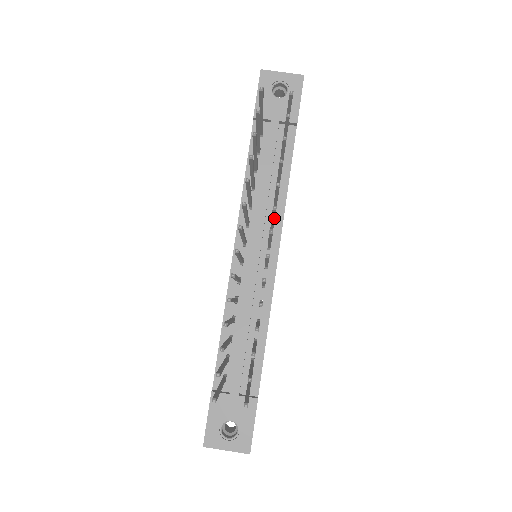
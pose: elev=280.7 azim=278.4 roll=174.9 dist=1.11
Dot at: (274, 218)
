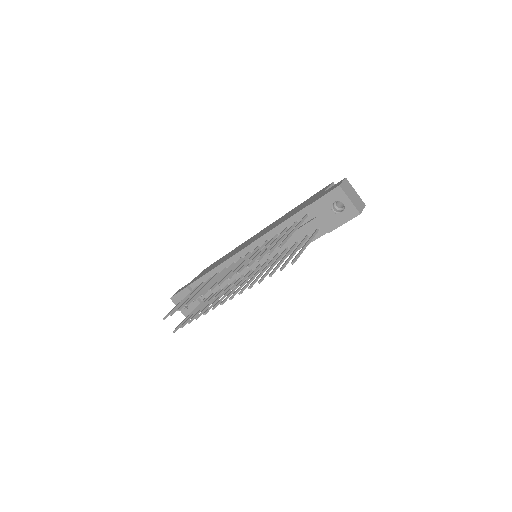
Dot at: (251, 281)
